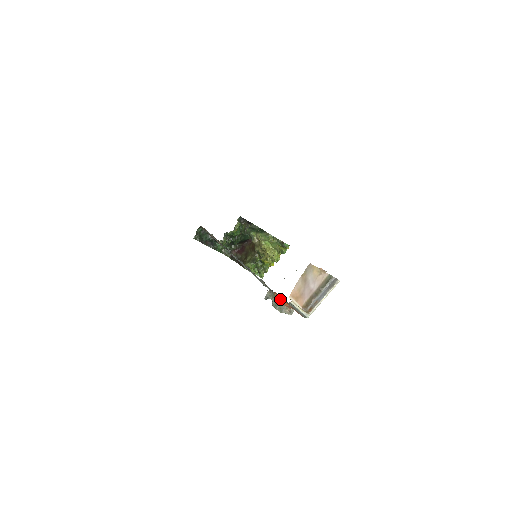
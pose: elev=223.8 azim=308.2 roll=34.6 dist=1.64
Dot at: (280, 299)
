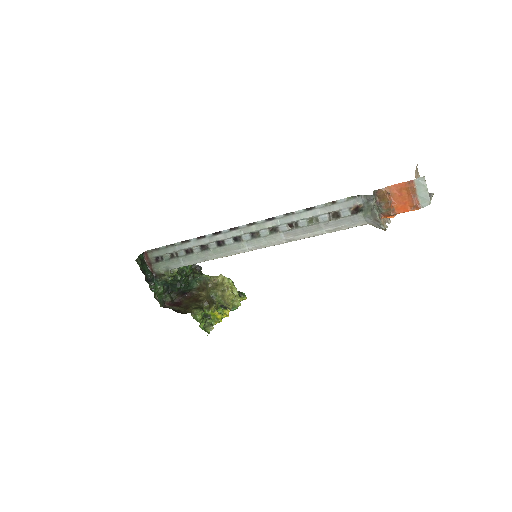
Dot at: (389, 197)
